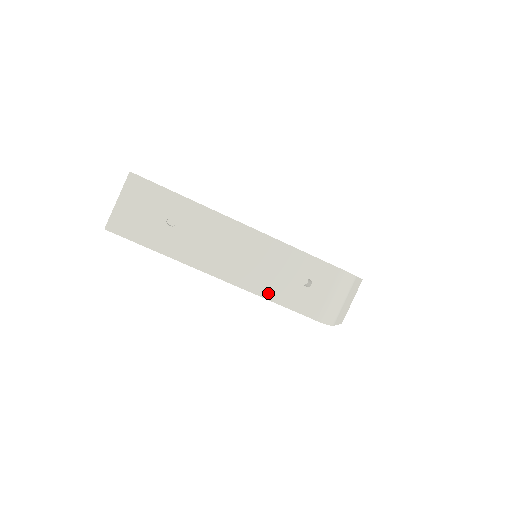
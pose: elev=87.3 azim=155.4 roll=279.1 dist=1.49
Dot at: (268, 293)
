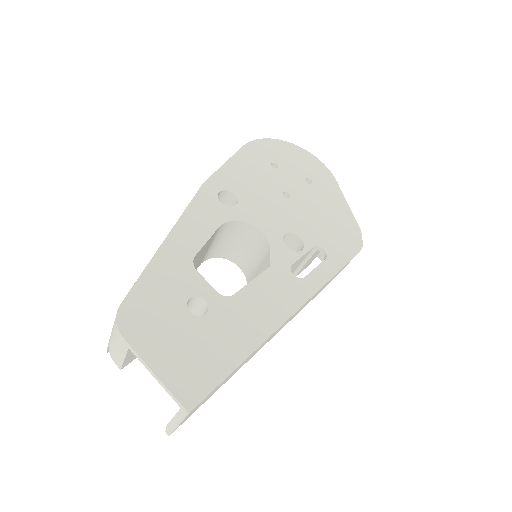
Dot at: occluded
